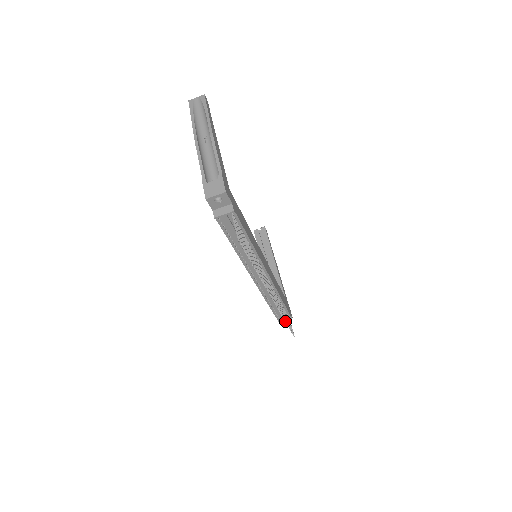
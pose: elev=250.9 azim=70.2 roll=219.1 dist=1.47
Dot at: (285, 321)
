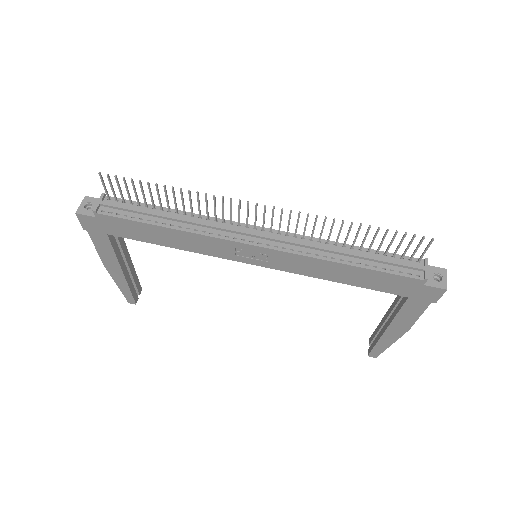
Dot at: (351, 223)
